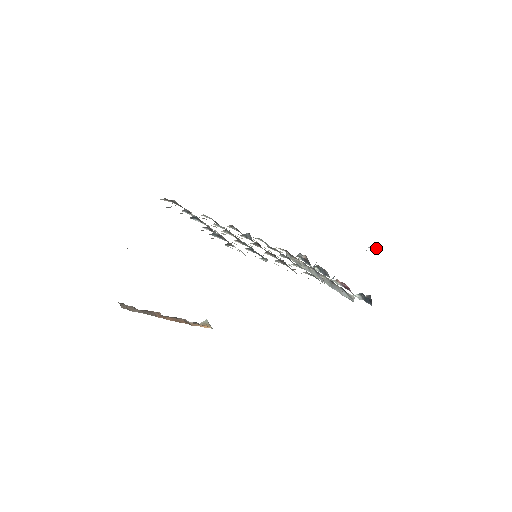
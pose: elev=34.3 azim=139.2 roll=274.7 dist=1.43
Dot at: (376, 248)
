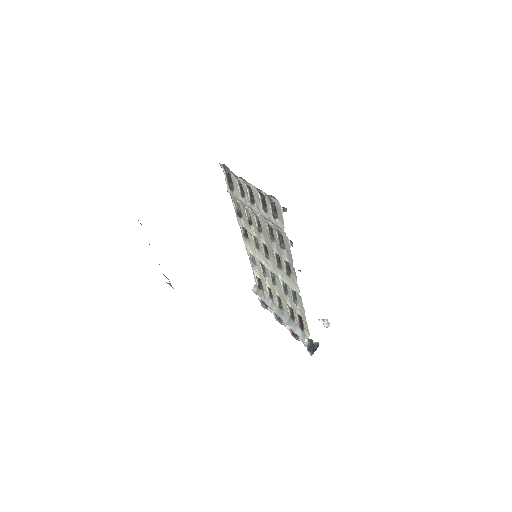
Dot at: (326, 324)
